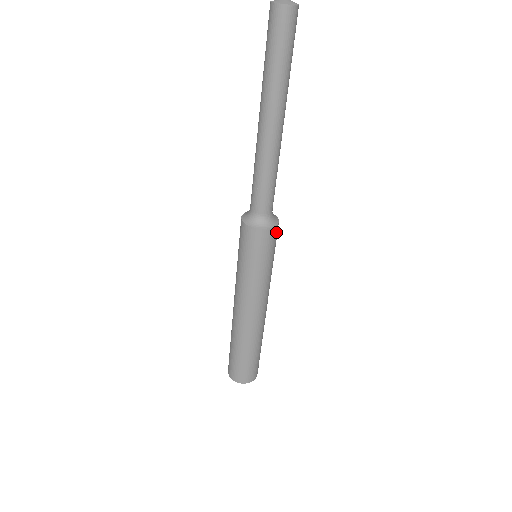
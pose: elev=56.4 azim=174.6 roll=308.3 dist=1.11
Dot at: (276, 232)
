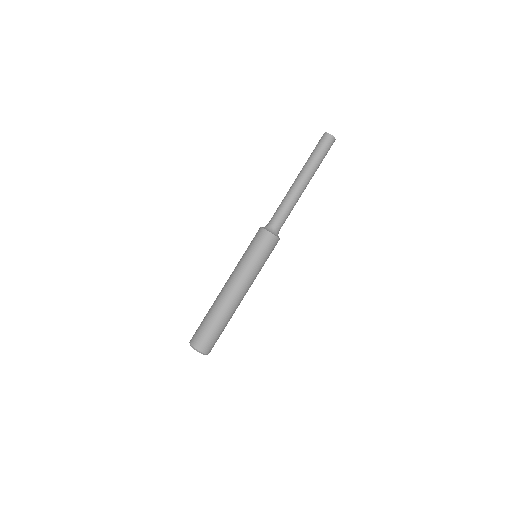
Dot at: (269, 238)
